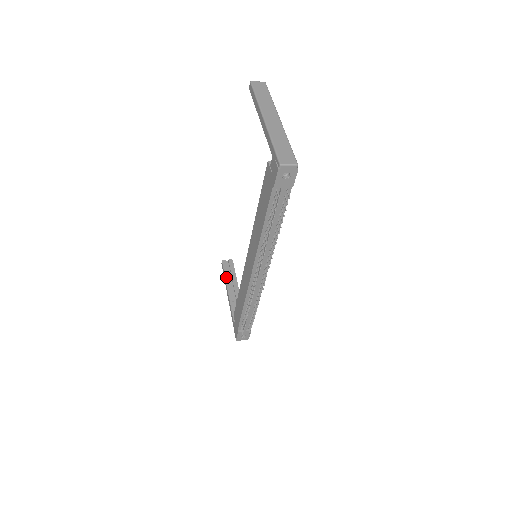
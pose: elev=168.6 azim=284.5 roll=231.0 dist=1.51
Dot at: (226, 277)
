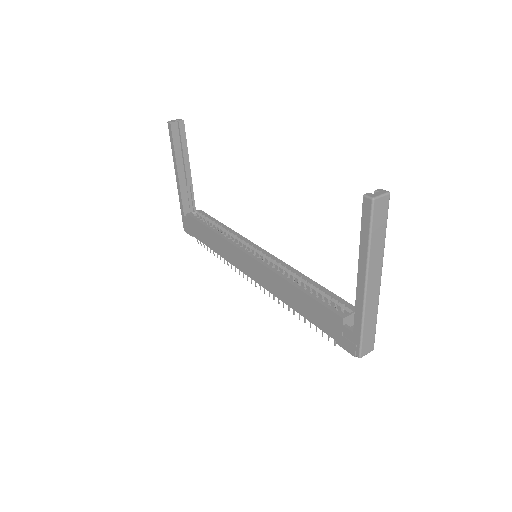
Dot at: (176, 152)
